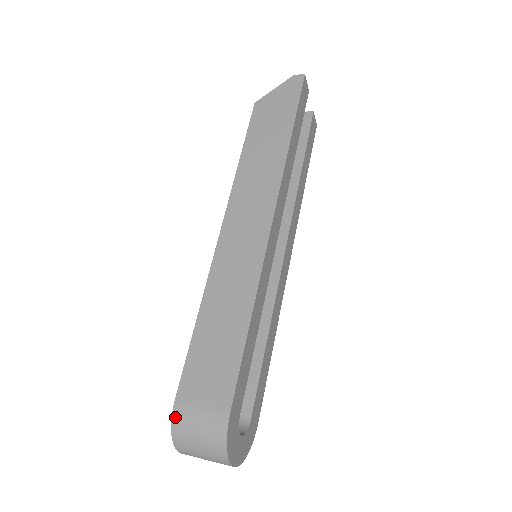
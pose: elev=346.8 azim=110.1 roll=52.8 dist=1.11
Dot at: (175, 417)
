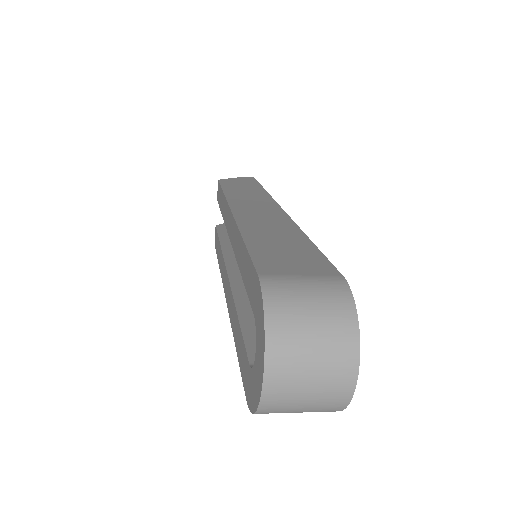
Dot at: (267, 287)
